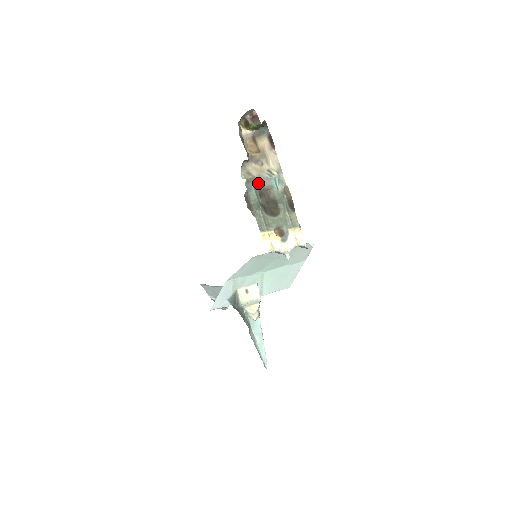
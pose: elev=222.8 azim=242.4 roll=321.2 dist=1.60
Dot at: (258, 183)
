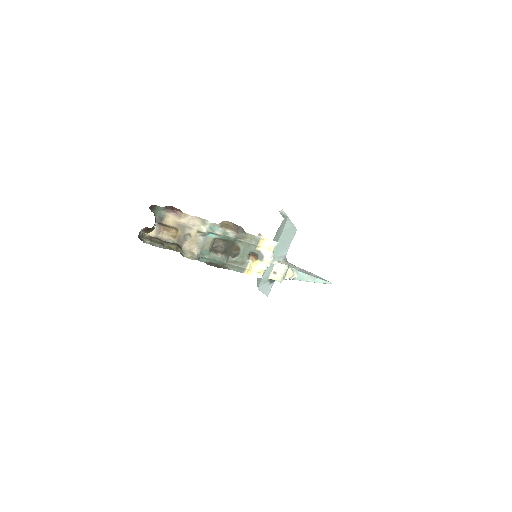
Dot at: (204, 250)
